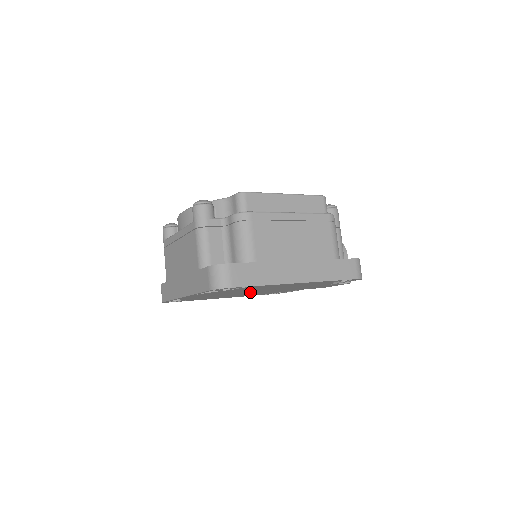
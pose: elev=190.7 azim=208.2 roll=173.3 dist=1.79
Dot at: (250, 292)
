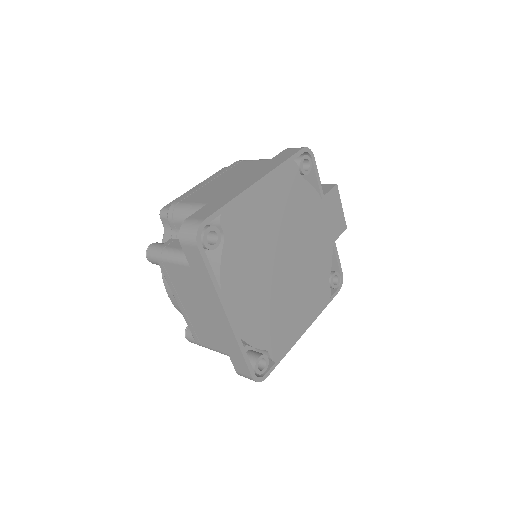
Dot at: (283, 271)
